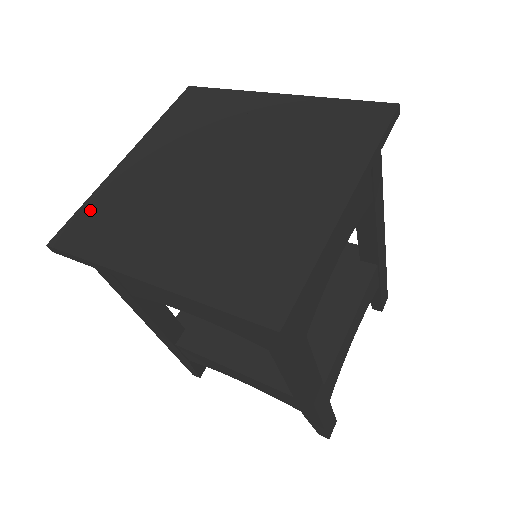
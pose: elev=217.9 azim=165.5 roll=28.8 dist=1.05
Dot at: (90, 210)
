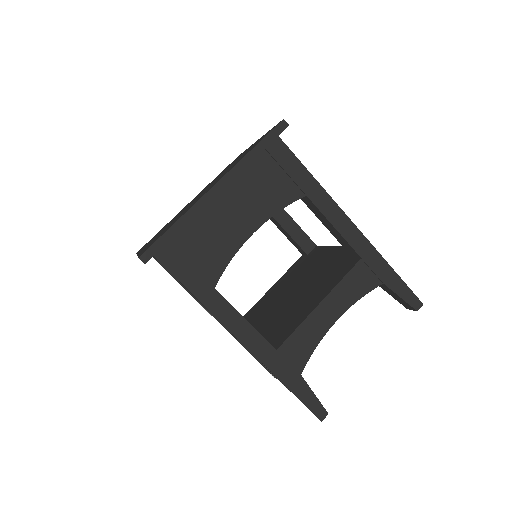
Dot at: occluded
